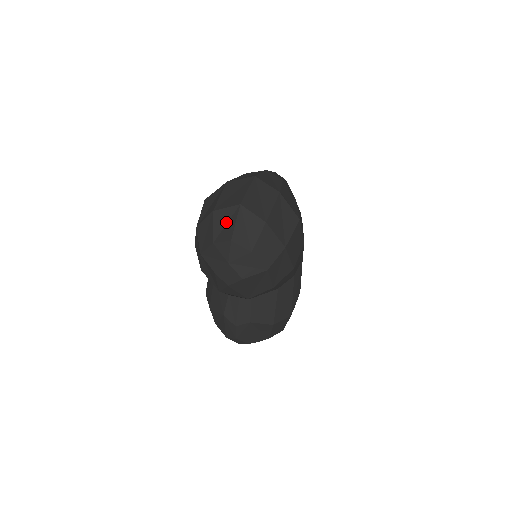
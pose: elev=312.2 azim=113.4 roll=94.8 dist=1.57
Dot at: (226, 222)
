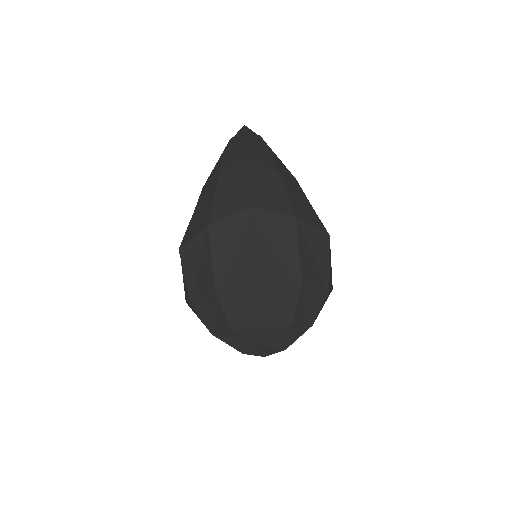
Dot at: (242, 302)
